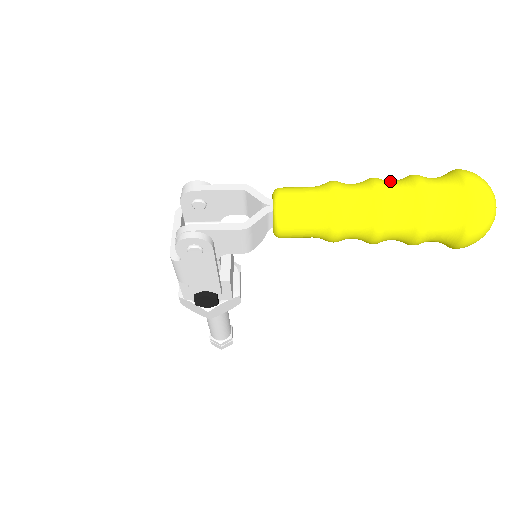
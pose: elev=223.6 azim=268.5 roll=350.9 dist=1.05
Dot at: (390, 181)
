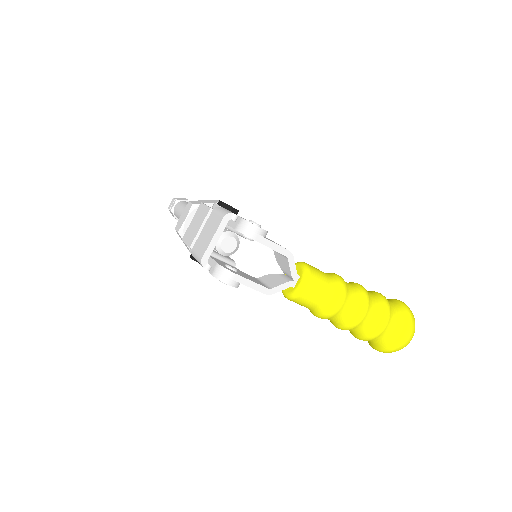
Dot at: (373, 305)
